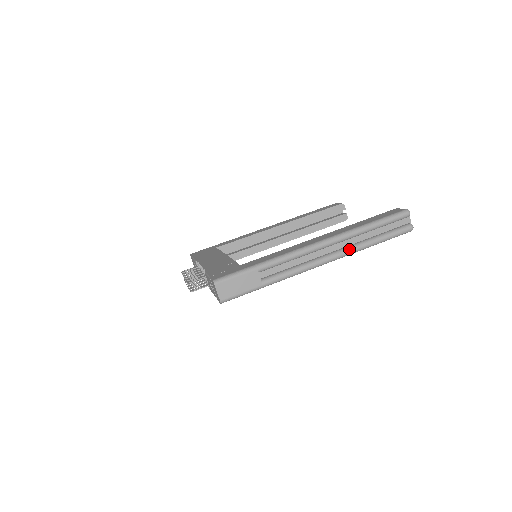
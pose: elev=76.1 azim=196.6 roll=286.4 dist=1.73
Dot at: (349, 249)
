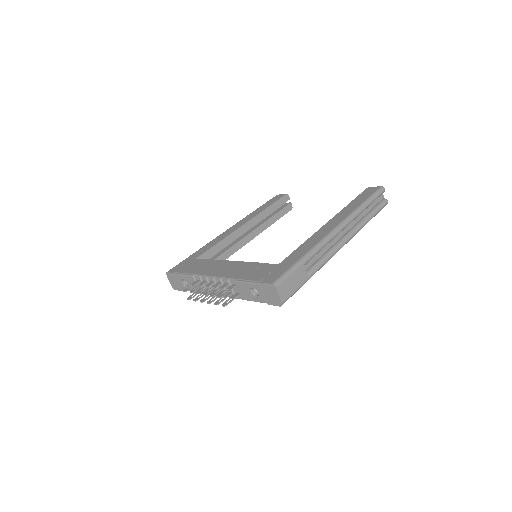
Dot at: (356, 229)
